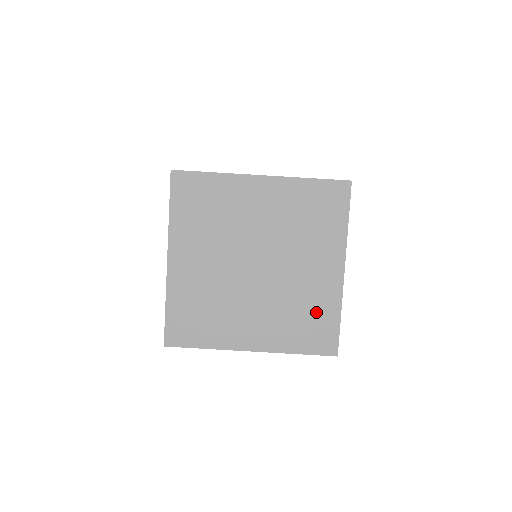
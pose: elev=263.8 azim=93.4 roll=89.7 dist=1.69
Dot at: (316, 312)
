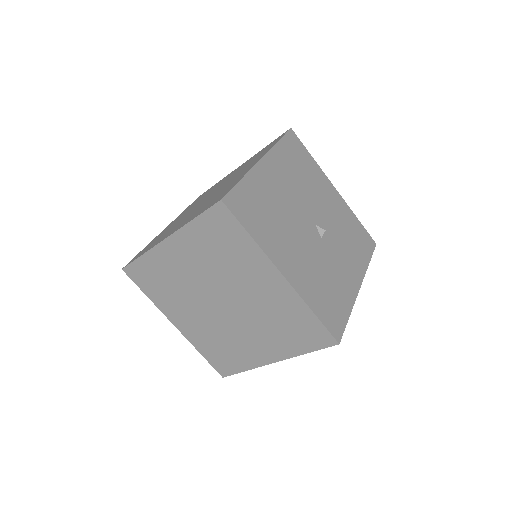
Dot at: (292, 318)
